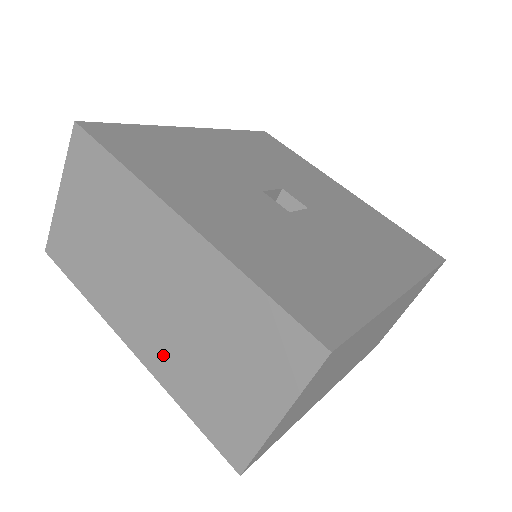
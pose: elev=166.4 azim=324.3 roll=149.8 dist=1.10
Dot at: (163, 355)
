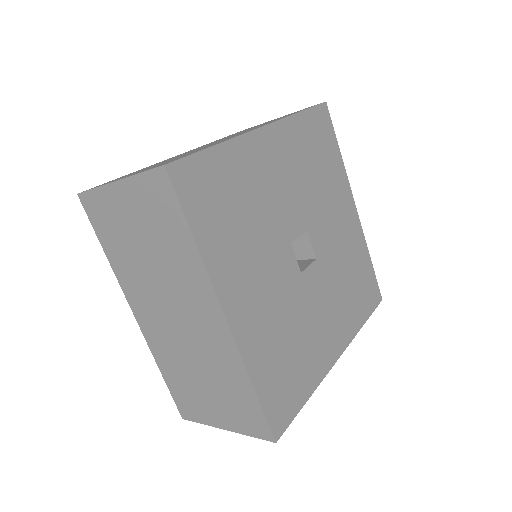
Dot at: (161, 344)
